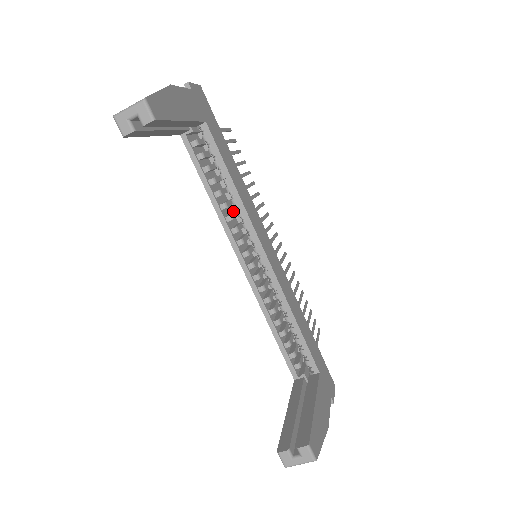
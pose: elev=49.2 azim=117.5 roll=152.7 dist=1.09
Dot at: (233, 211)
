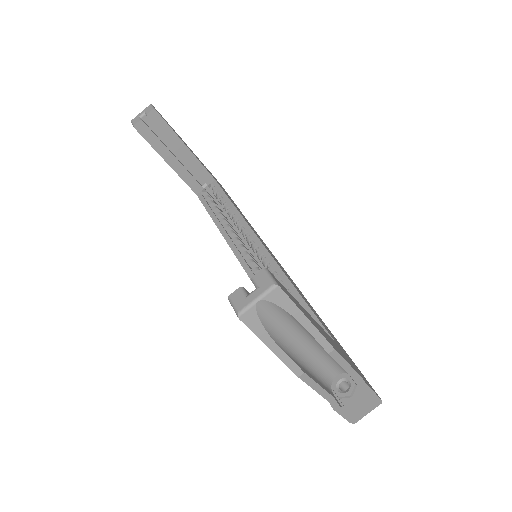
Dot at: occluded
